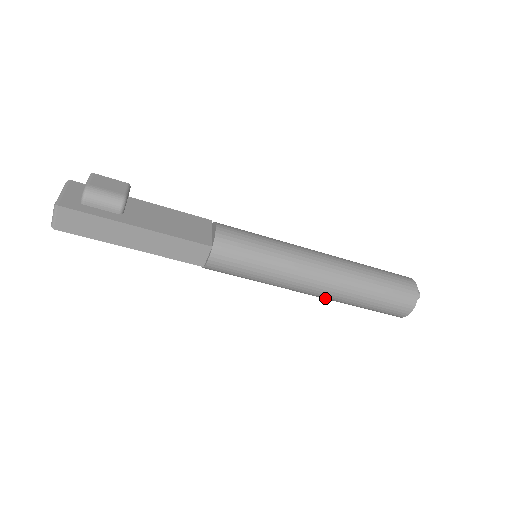
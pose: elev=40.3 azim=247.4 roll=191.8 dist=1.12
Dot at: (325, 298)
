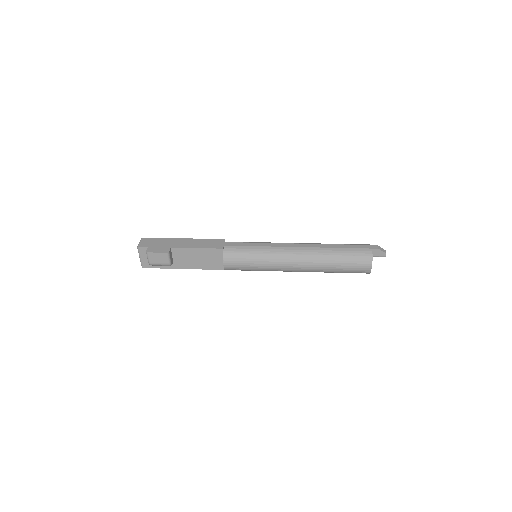
Dot at: occluded
